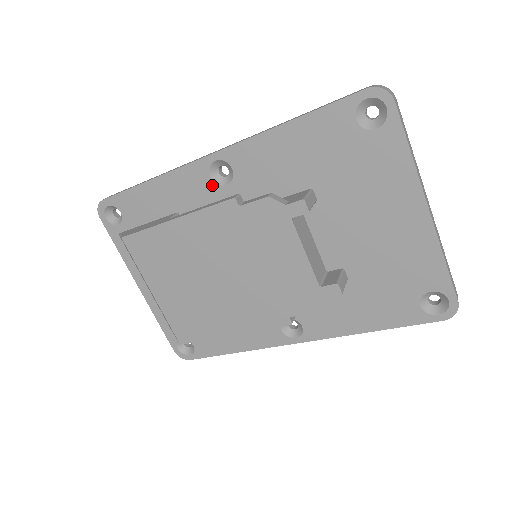
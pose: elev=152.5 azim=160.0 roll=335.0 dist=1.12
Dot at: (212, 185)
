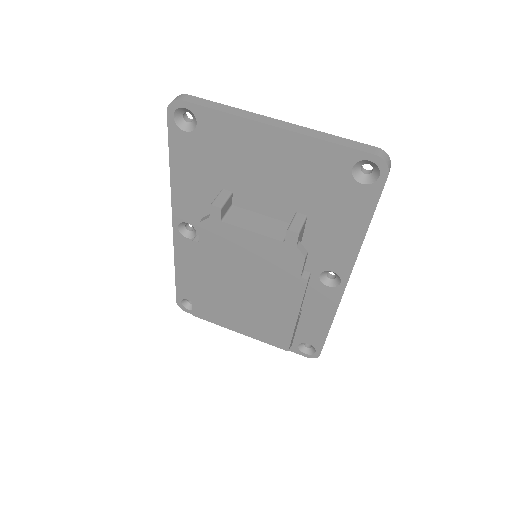
Dot at: occluded
